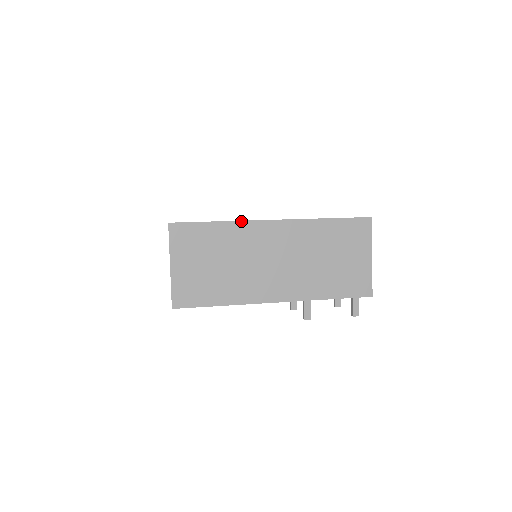
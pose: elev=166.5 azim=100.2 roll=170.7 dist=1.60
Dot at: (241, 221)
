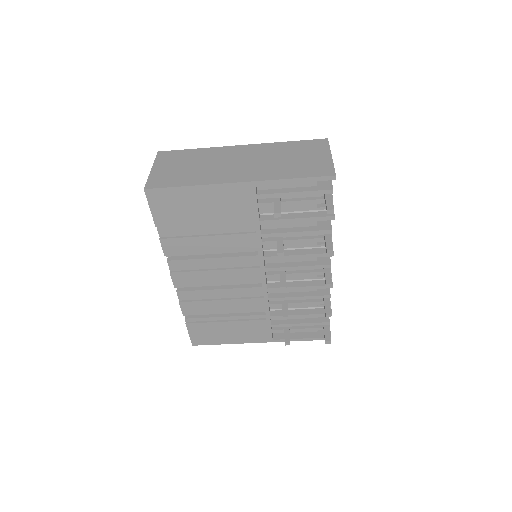
Dot at: (214, 147)
